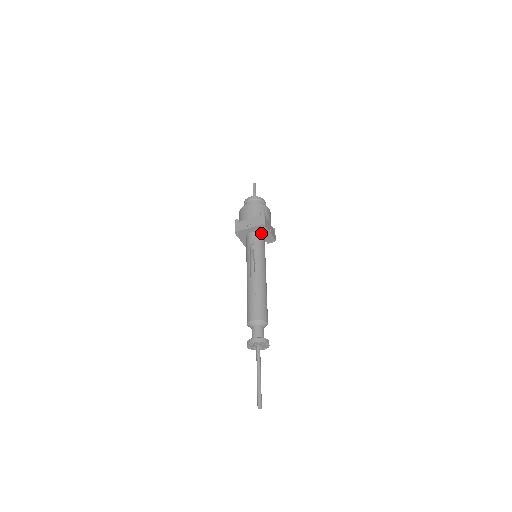
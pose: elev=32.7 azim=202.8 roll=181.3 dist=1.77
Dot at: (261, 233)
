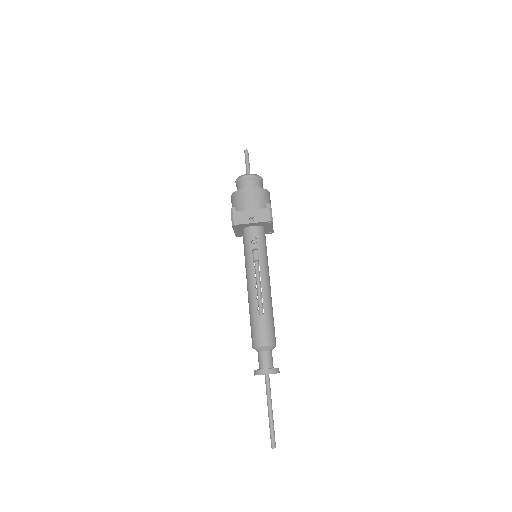
Dot at: (263, 227)
